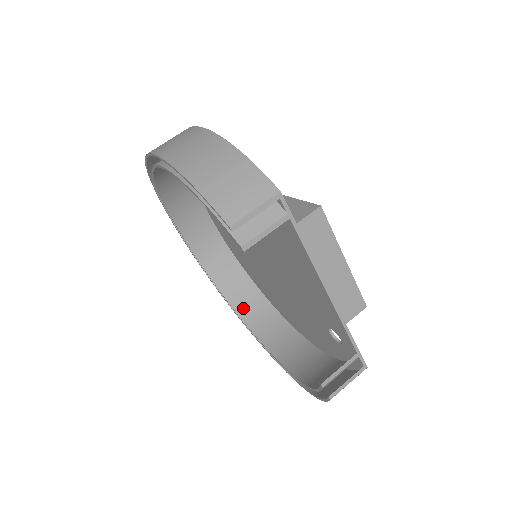
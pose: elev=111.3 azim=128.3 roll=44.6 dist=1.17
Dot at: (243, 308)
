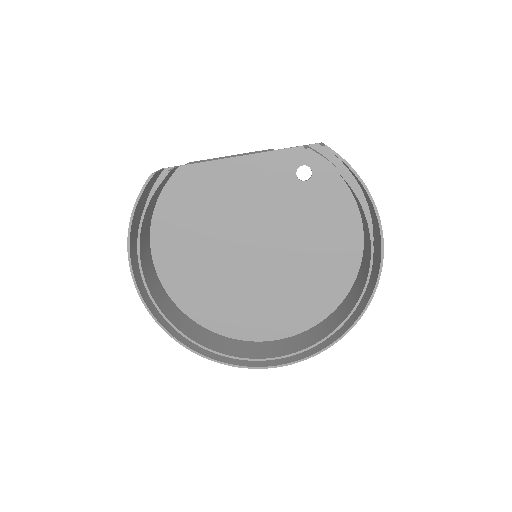
Dot at: (342, 317)
